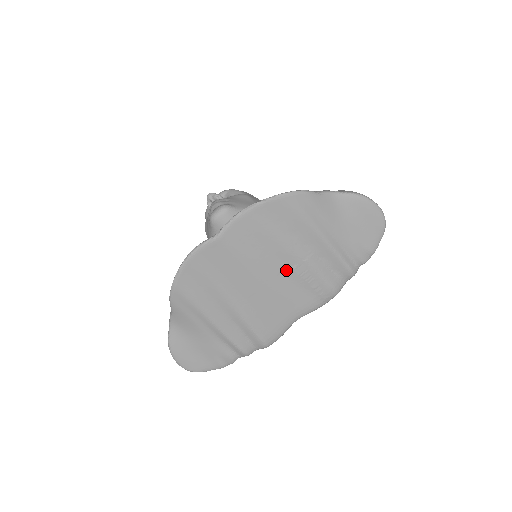
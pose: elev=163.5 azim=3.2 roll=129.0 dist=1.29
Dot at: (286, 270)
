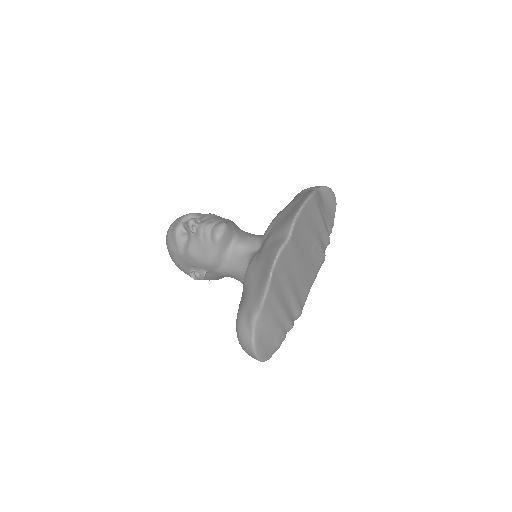
Dot at: (310, 251)
